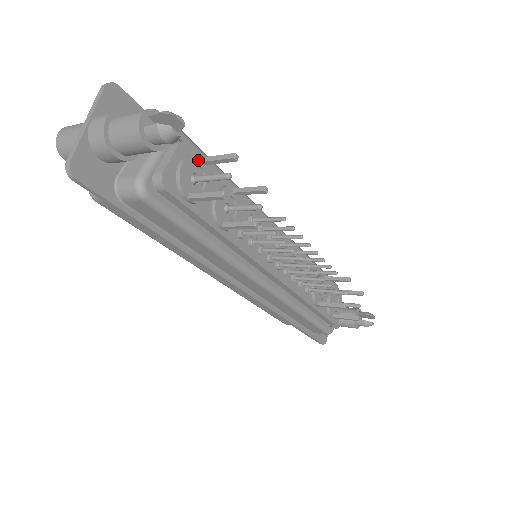
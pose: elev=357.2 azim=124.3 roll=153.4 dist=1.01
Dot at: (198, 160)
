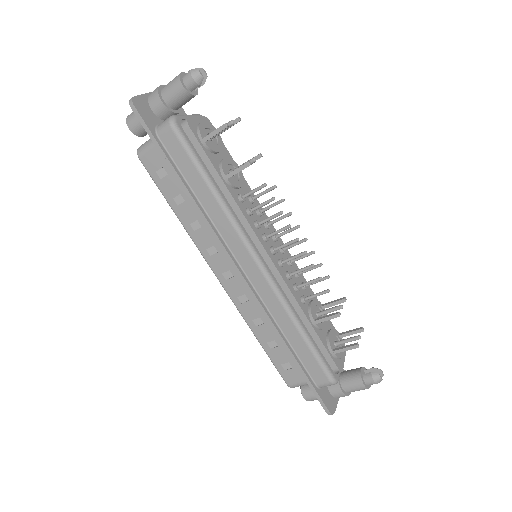
Dot at: occluded
